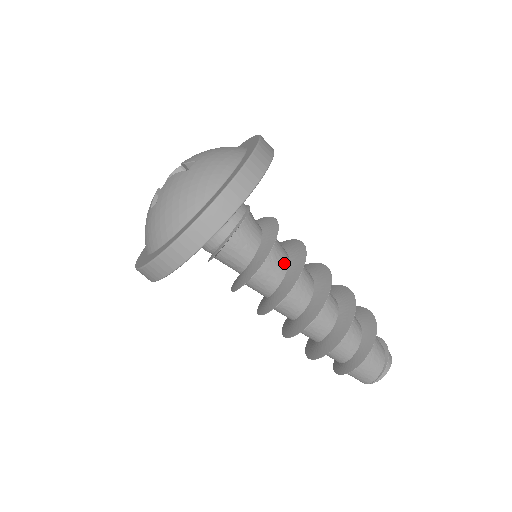
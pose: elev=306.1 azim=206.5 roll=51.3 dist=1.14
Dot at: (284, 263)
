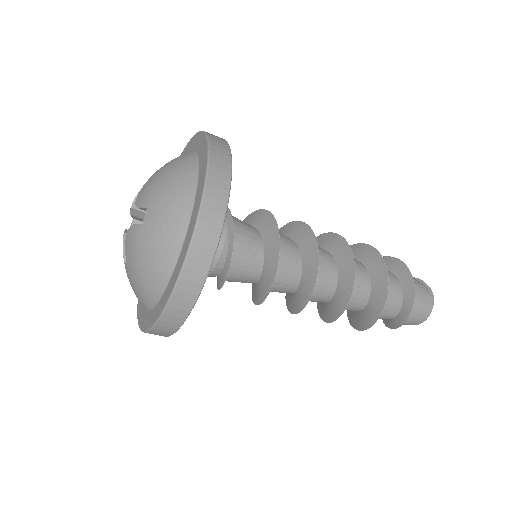
Dot at: occluded
